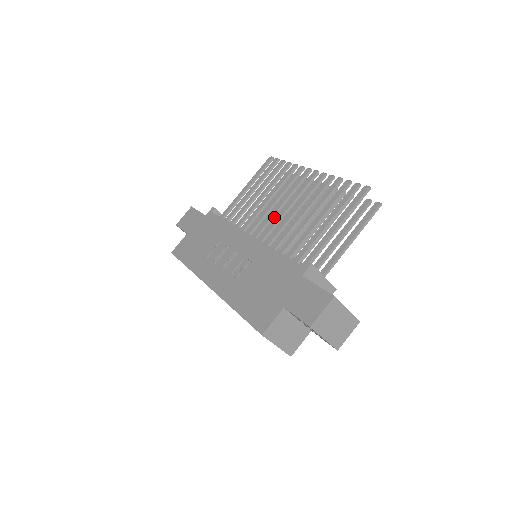
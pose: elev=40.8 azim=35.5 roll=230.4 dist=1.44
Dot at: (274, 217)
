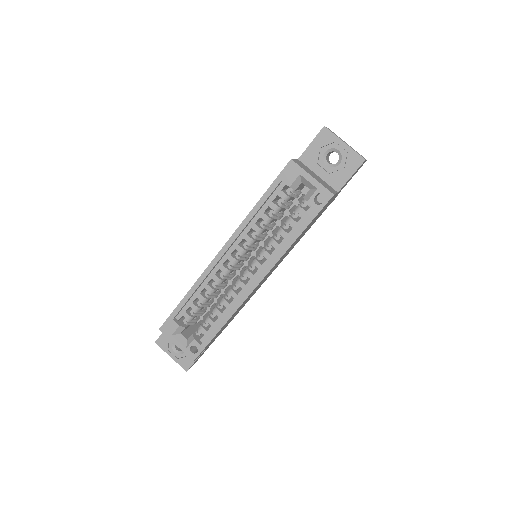
Dot at: occluded
